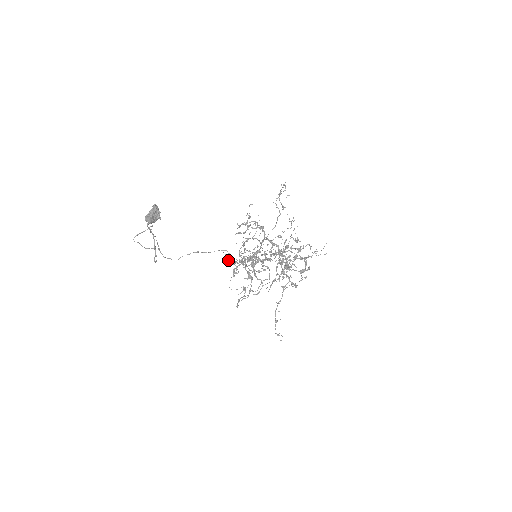
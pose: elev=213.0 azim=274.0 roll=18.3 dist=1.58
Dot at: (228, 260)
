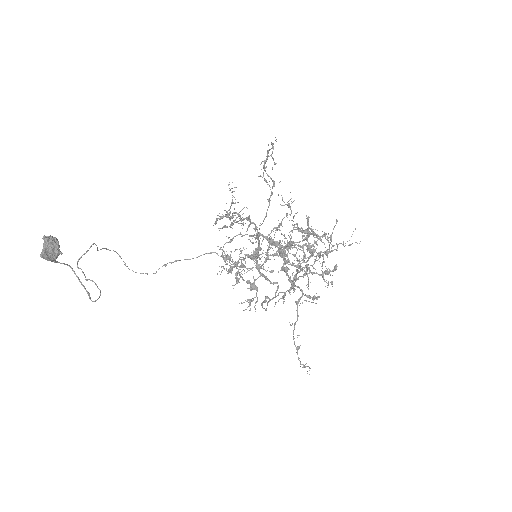
Dot at: (229, 259)
